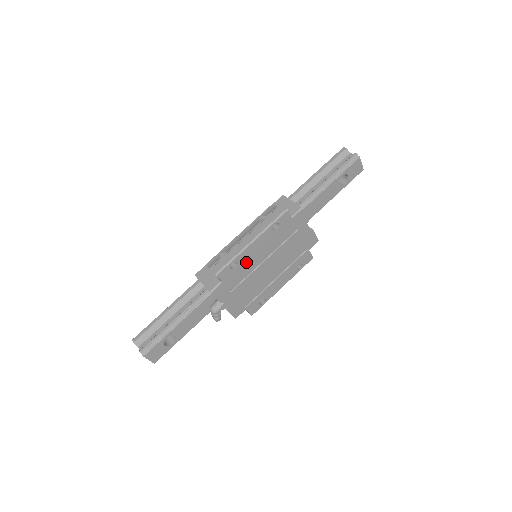
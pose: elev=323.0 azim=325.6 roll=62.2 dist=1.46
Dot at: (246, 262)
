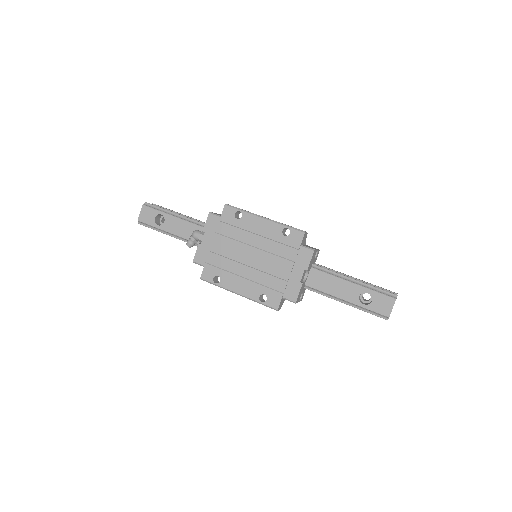
Dot at: (245, 227)
